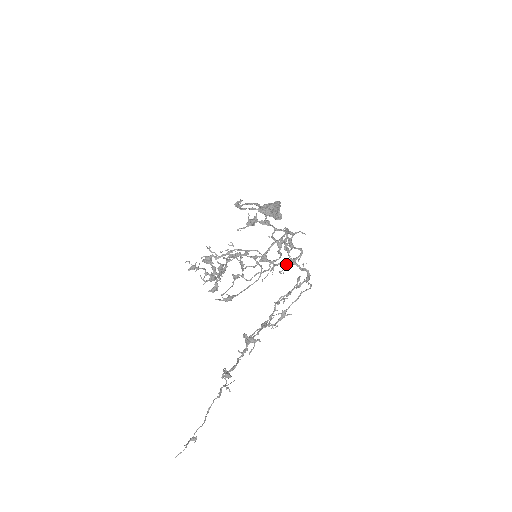
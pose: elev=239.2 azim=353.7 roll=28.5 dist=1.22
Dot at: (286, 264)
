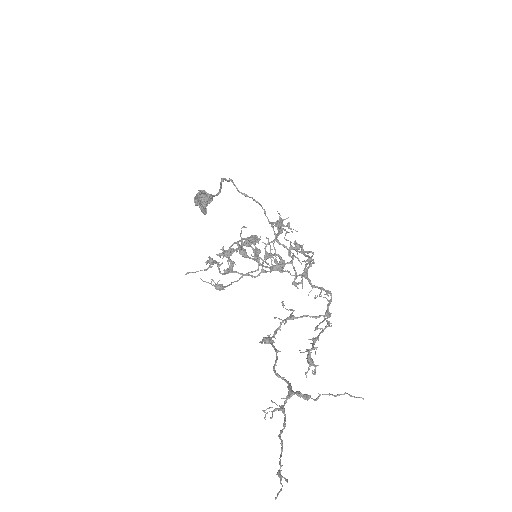
Dot at: (327, 292)
